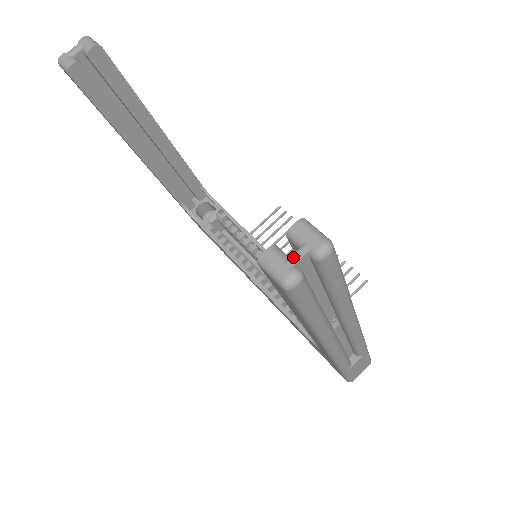
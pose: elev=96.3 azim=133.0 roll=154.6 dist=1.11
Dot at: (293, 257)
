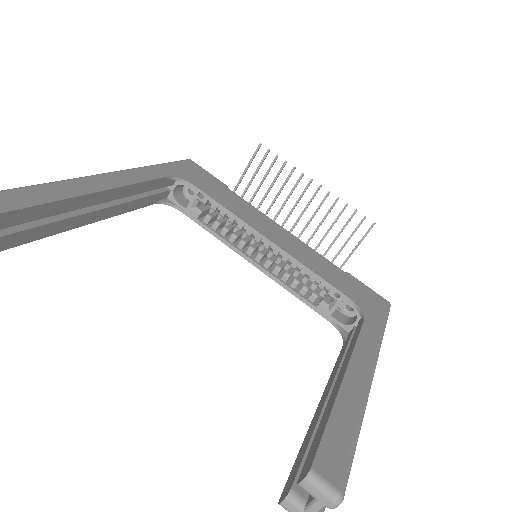
Dot at: (309, 511)
